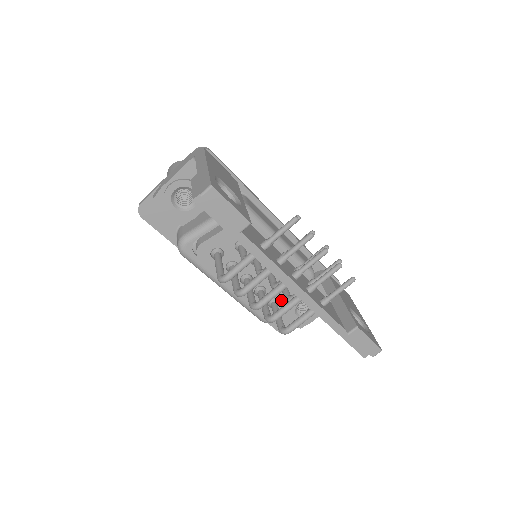
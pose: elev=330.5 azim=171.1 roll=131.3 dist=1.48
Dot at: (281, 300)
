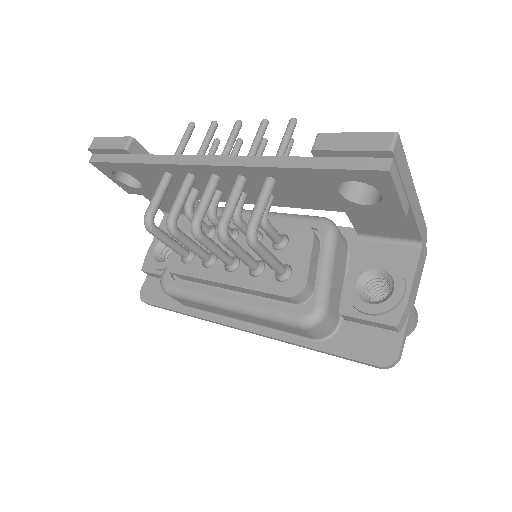
Dot at: (292, 263)
